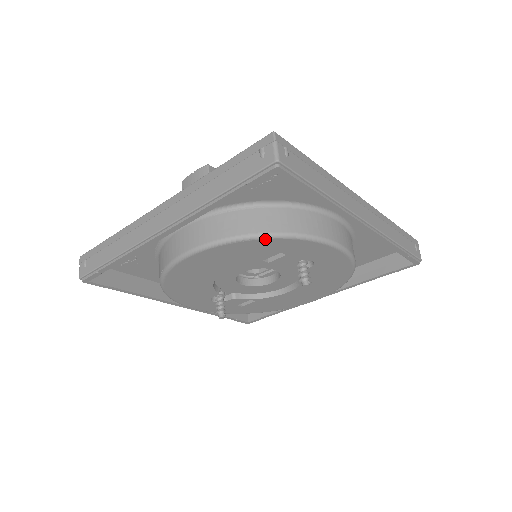
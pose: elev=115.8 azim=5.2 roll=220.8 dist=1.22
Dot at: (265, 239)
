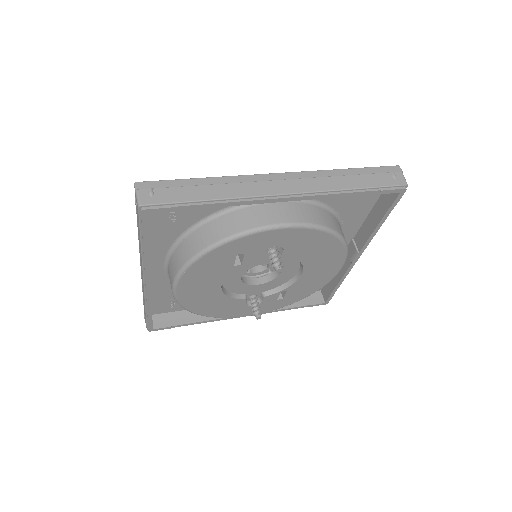
Dot at: (207, 254)
